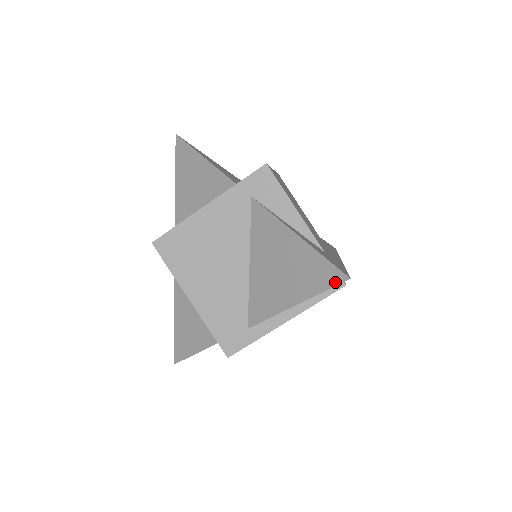
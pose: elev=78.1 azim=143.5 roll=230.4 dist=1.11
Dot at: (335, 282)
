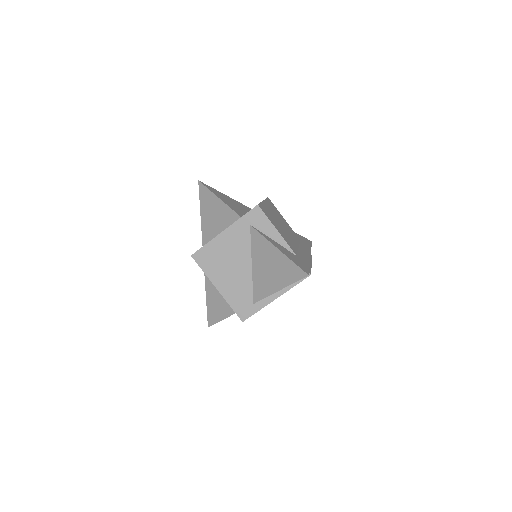
Dot at: (301, 277)
